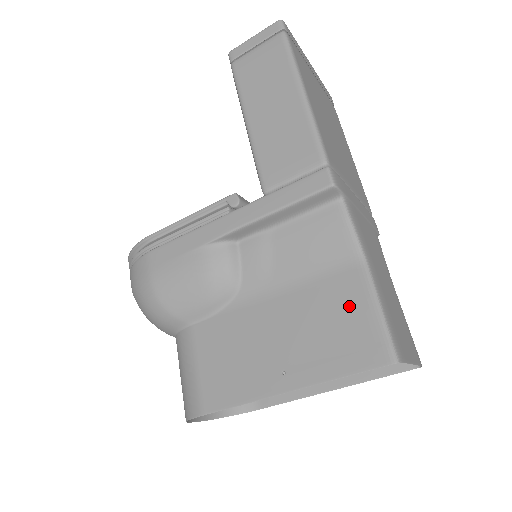
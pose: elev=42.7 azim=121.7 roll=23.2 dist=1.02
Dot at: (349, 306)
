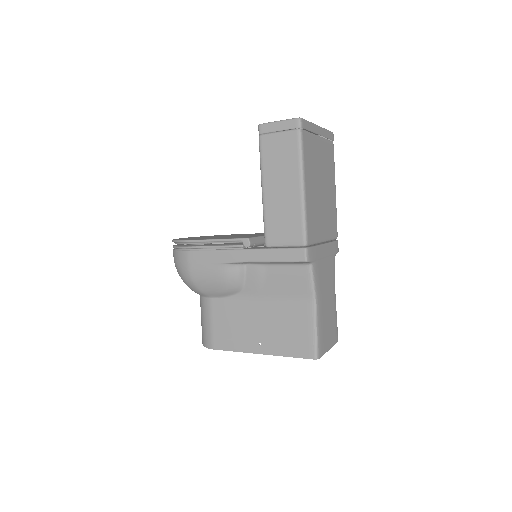
Dot at: (301, 323)
